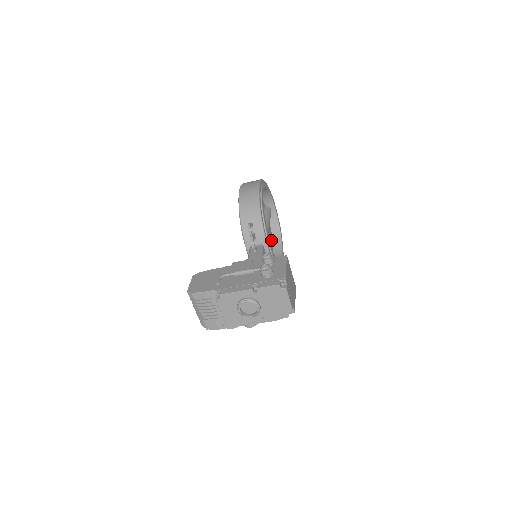
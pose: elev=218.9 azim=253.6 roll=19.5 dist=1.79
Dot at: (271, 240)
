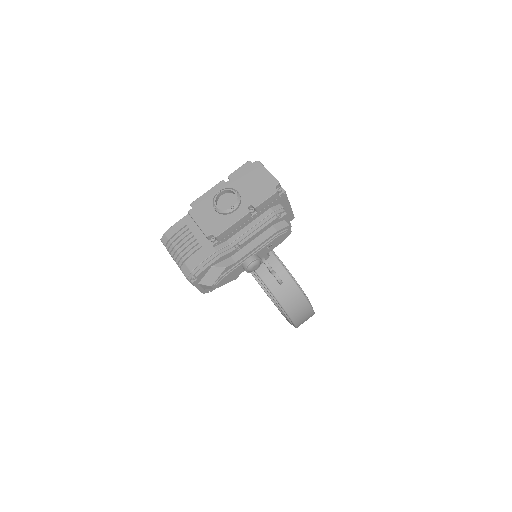
Dot at: occluded
